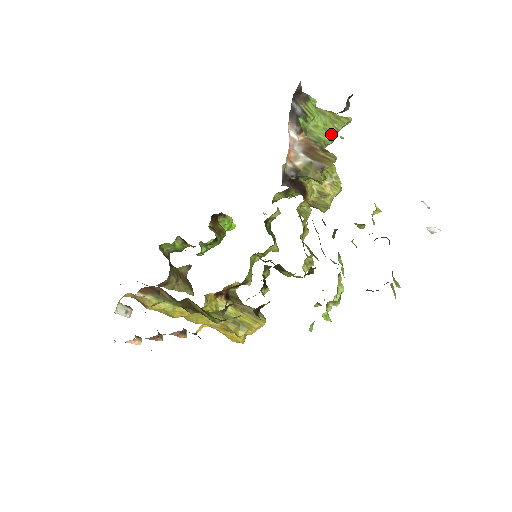
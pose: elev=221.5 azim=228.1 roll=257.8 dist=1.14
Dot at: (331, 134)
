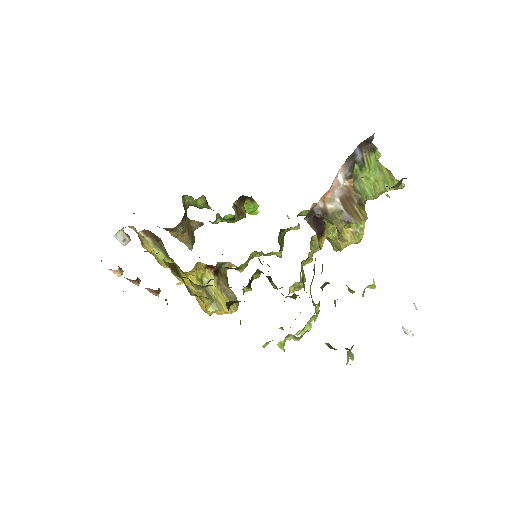
Dot at: (377, 192)
